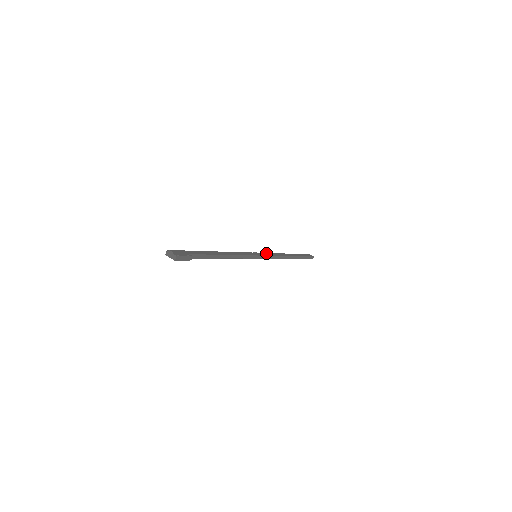
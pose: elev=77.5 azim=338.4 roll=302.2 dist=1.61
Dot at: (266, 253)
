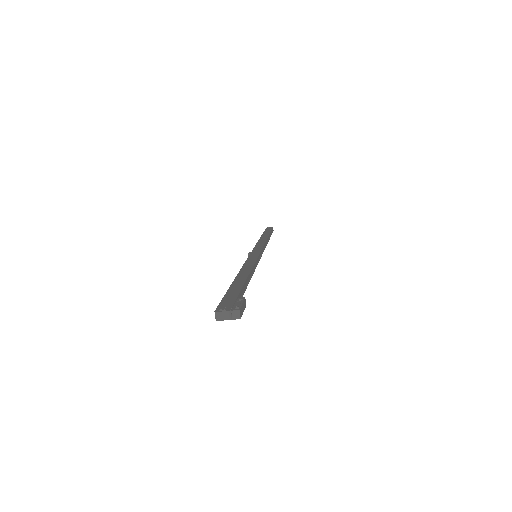
Dot at: (255, 247)
